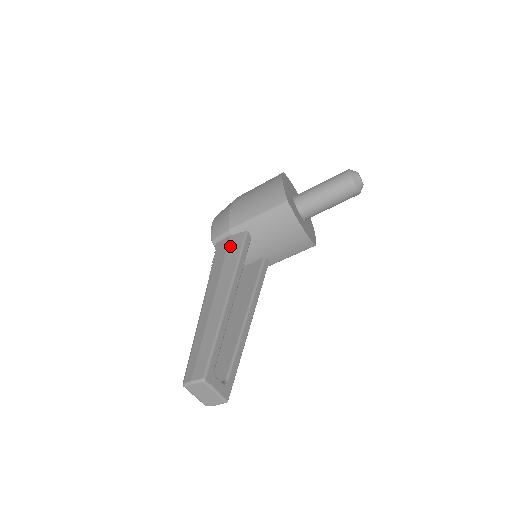
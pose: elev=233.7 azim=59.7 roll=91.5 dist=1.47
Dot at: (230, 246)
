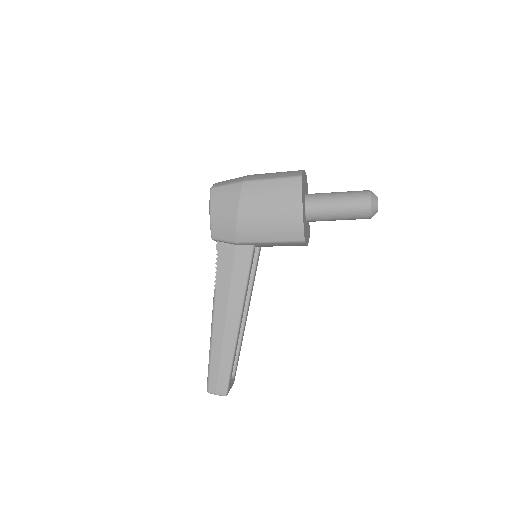
Dot at: (236, 262)
